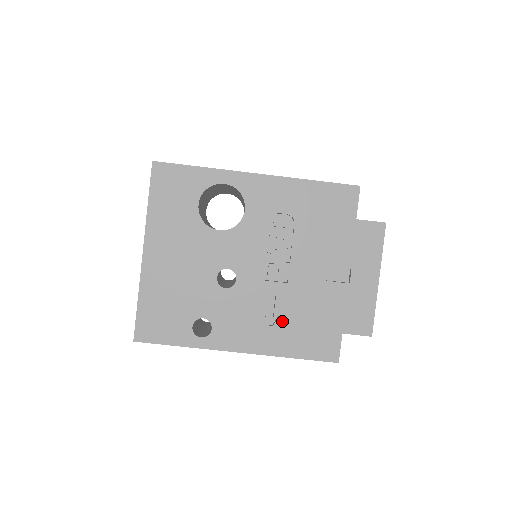
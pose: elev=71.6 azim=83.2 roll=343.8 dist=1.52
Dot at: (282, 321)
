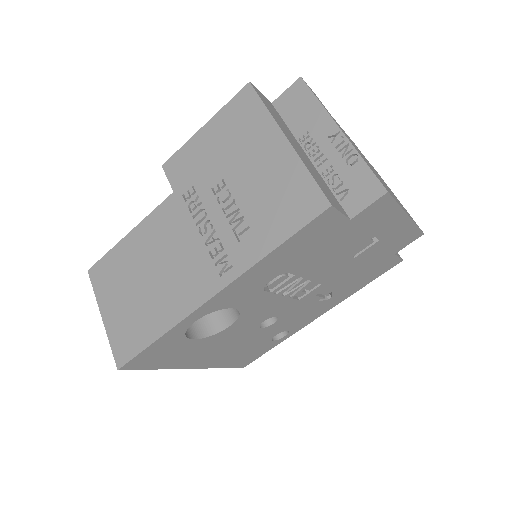
Dot at: (337, 291)
